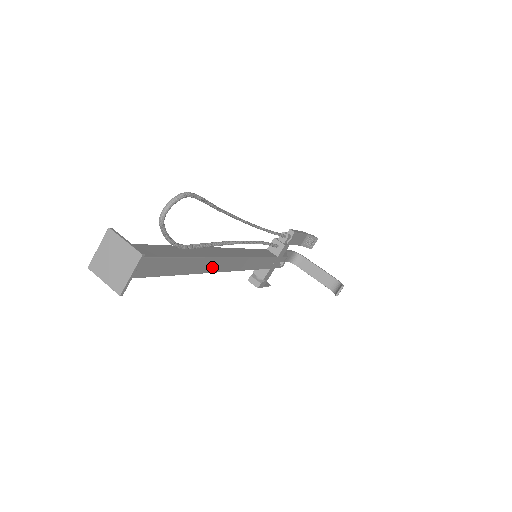
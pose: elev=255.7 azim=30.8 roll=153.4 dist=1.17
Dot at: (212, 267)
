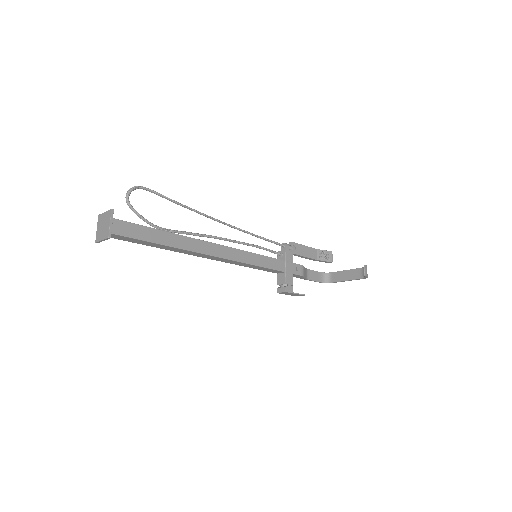
Dot at: (200, 248)
